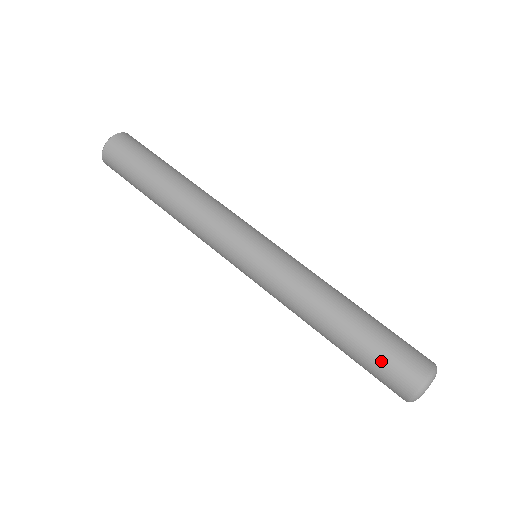
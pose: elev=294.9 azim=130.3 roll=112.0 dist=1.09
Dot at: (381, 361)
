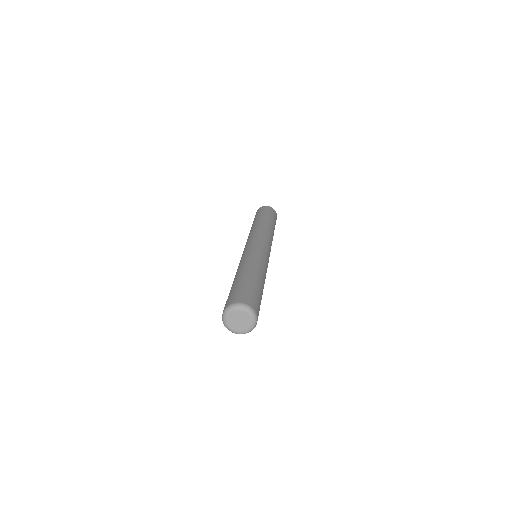
Dot at: (250, 289)
